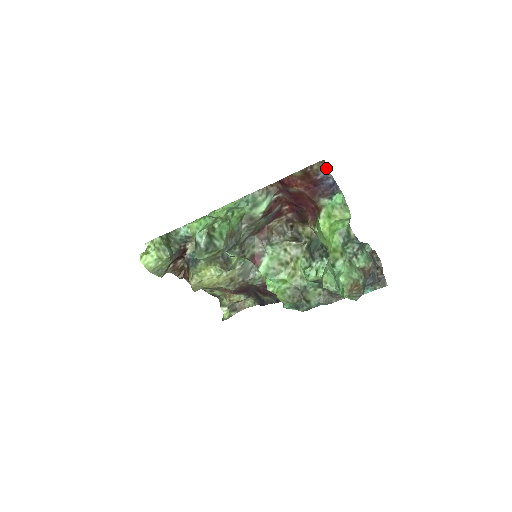
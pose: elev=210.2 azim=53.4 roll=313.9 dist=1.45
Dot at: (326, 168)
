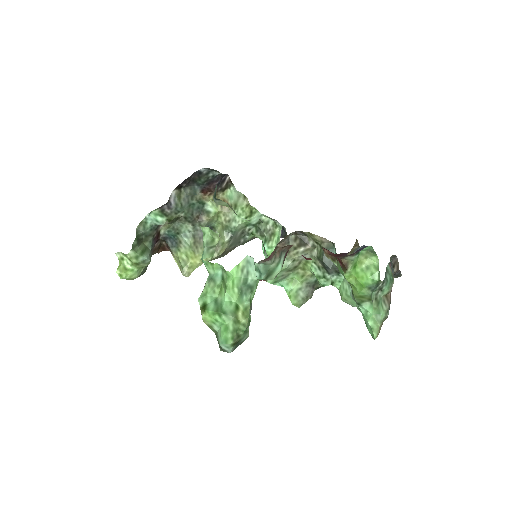
Dot at: (359, 247)
